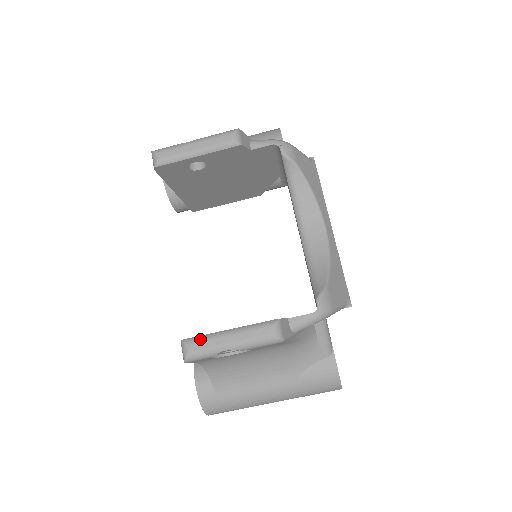
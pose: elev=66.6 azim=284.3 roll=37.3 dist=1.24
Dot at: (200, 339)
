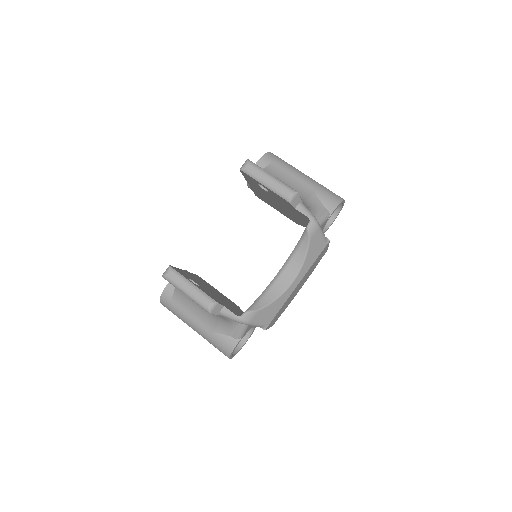
Dot at: (177, 274)
